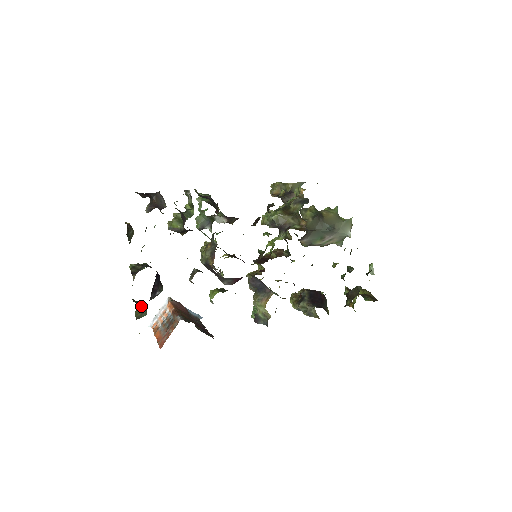
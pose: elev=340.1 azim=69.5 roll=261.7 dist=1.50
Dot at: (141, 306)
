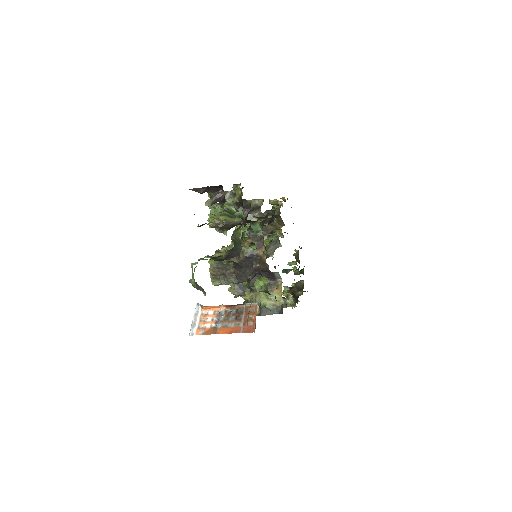
Dot at: occluded
